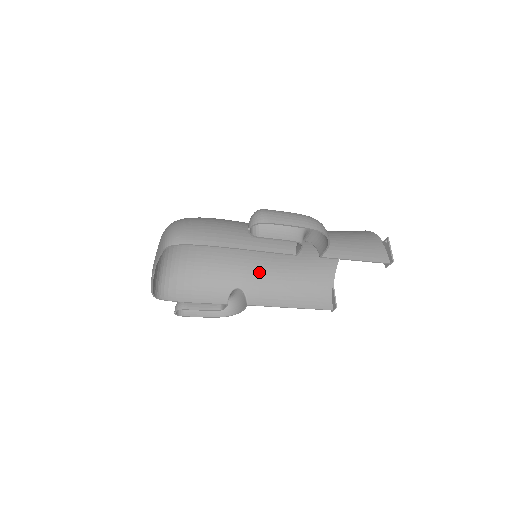
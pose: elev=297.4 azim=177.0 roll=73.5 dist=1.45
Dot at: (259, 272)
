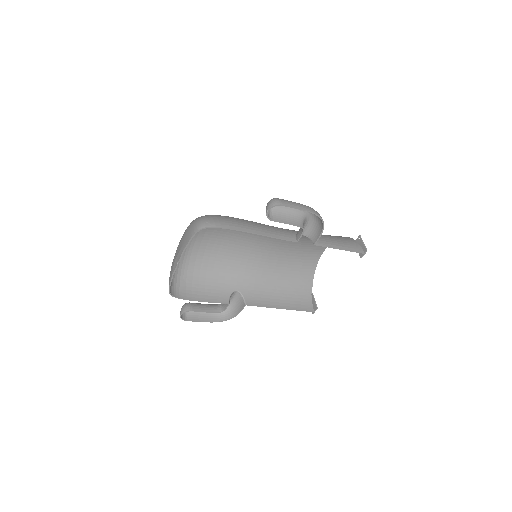
Dot at: (253, 277)
